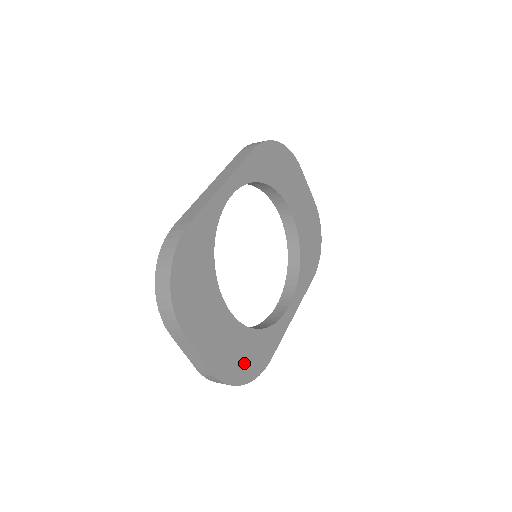
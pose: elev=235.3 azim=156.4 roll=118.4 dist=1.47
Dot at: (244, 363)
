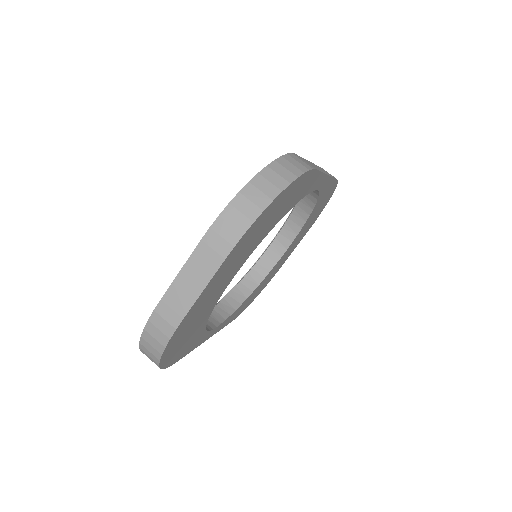
Dot at: (180, 342)
